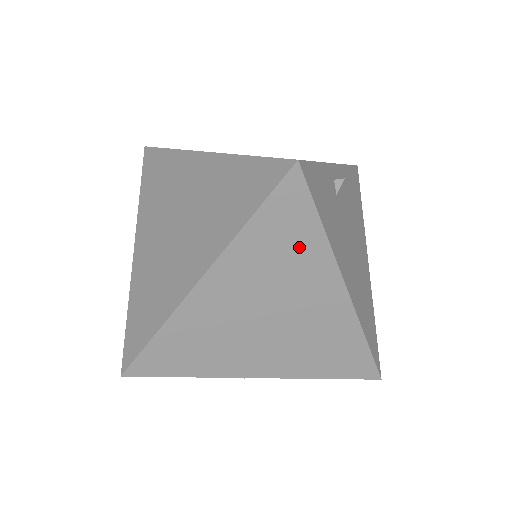
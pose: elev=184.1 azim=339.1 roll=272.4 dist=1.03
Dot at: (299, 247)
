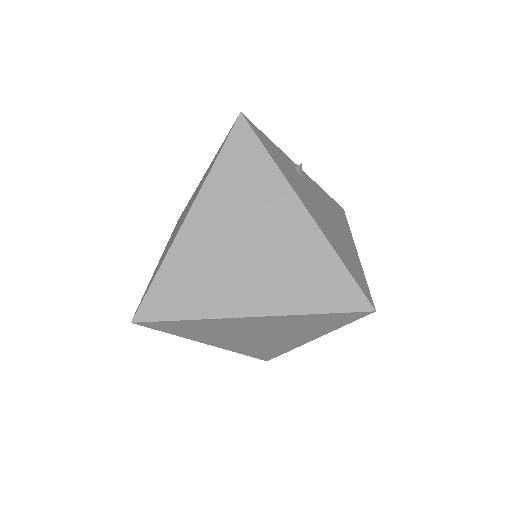
Dot at: (257, 175)
